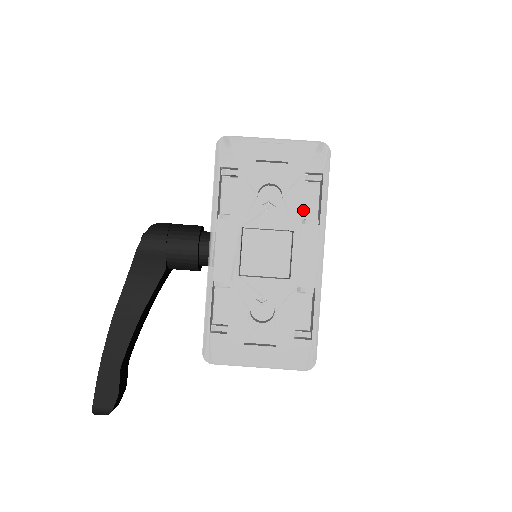
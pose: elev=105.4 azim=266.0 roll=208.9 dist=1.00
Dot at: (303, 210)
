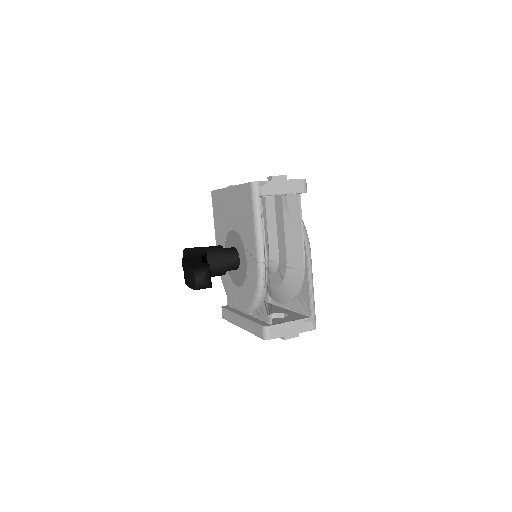
Dot at: occluded
